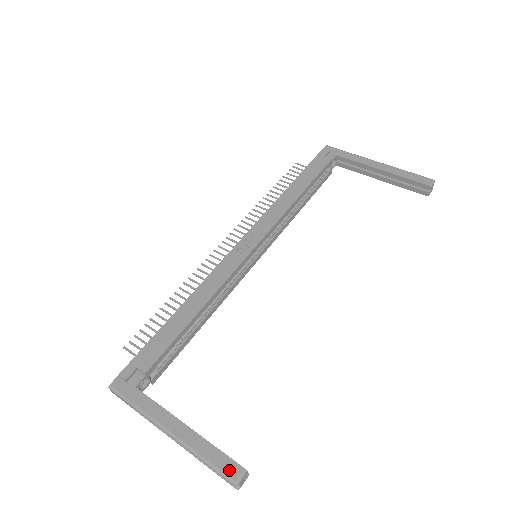
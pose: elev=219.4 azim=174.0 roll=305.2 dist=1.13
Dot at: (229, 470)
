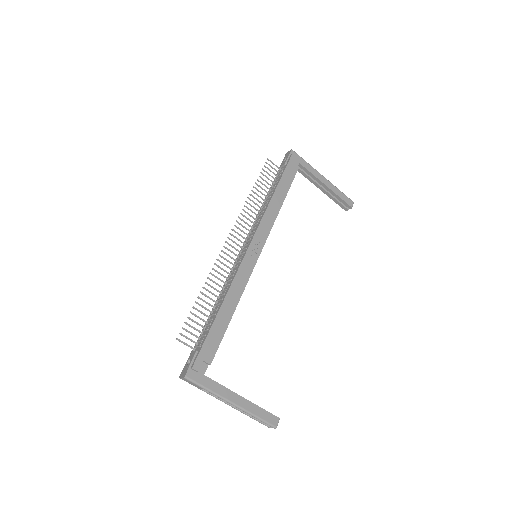
Dot at: (272, 421)
